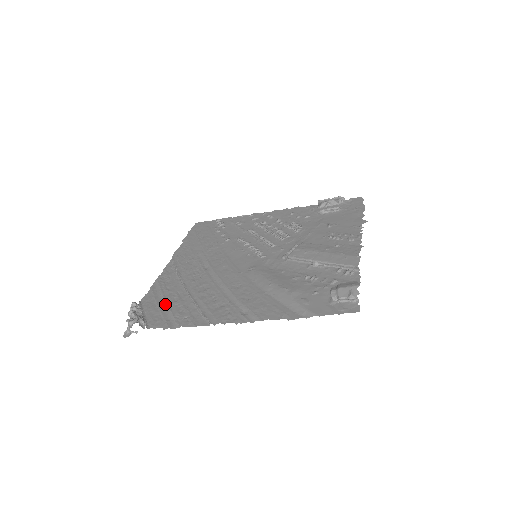
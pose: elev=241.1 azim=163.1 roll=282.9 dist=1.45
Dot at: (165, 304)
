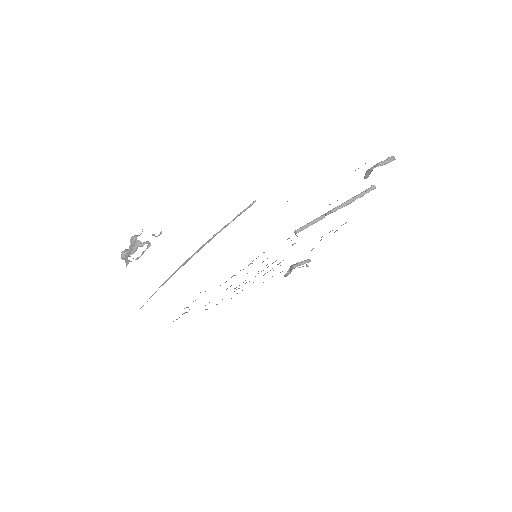
Dot at: occluded
